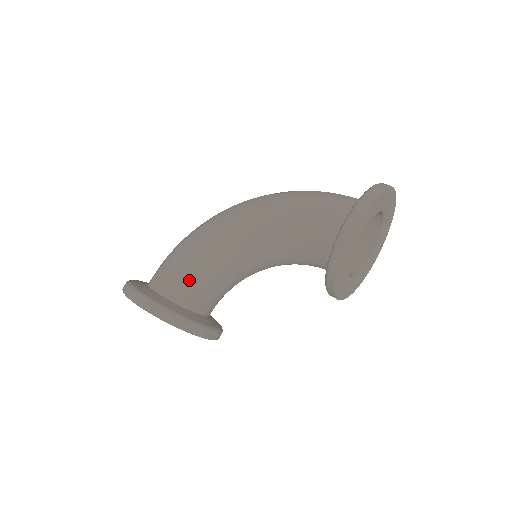
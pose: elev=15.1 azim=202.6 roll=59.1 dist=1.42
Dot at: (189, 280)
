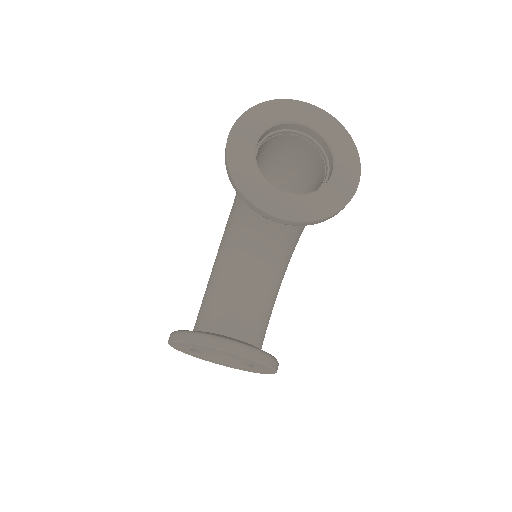
Dot at: (205, 305)
